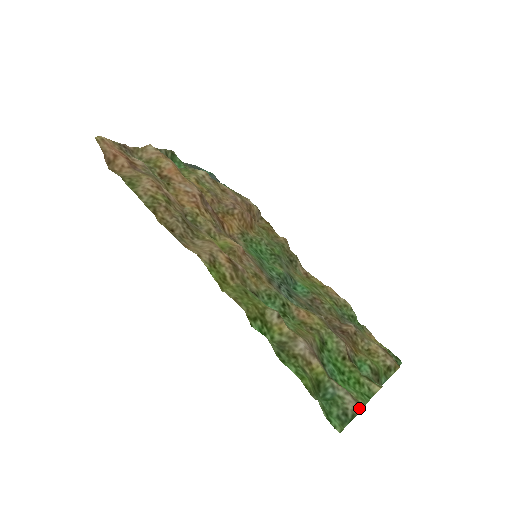
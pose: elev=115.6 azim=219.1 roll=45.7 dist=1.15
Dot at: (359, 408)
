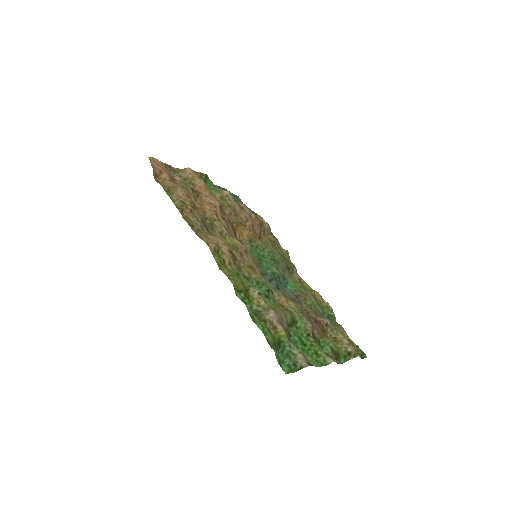
Dot at: (307, 364)
